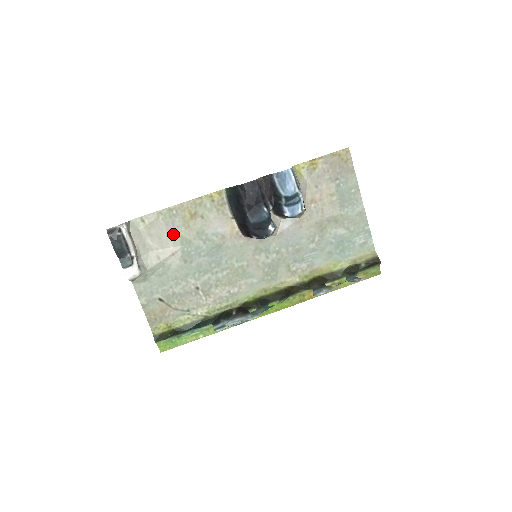
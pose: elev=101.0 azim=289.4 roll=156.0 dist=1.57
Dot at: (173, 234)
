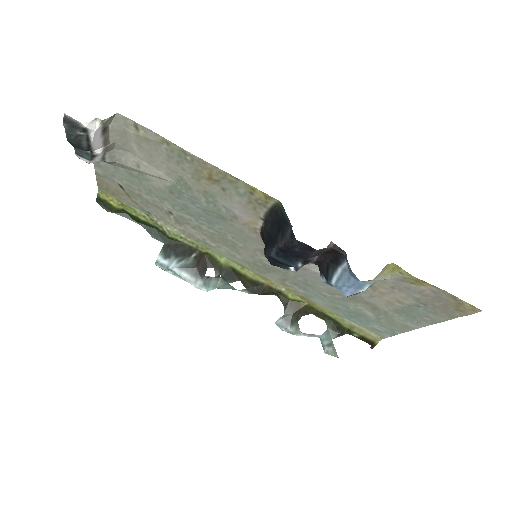
Dot at: (172, 168)
